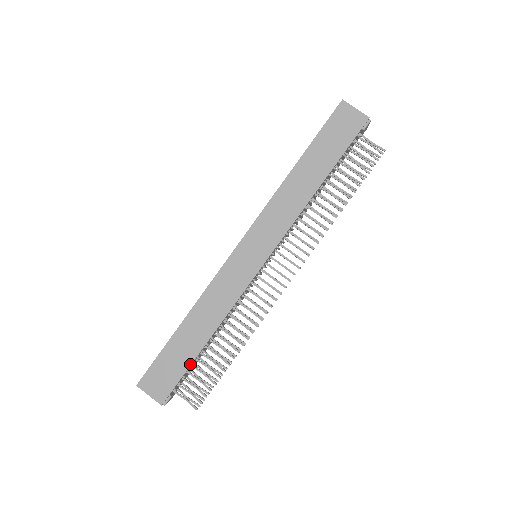
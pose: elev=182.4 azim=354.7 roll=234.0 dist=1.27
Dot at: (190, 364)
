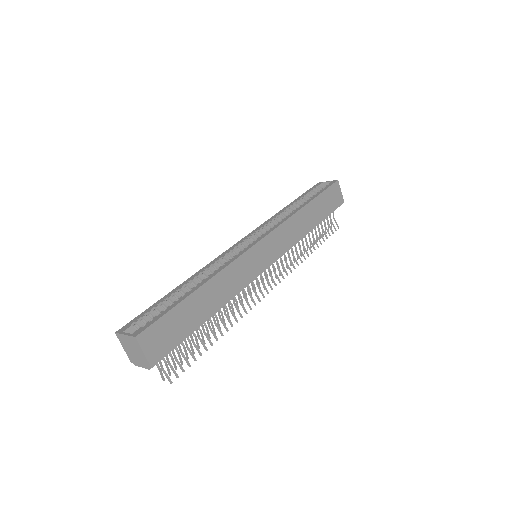
Dot at: (192, 332)
